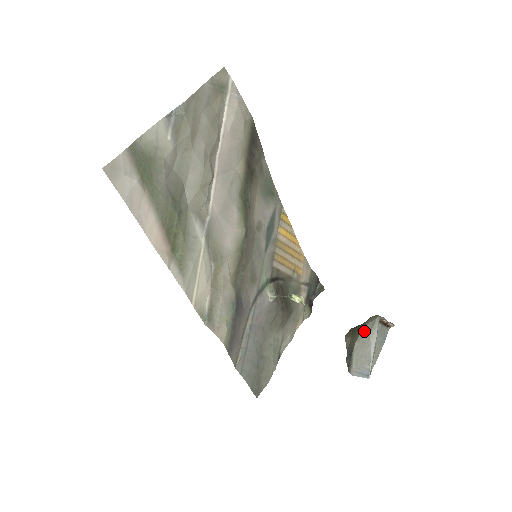
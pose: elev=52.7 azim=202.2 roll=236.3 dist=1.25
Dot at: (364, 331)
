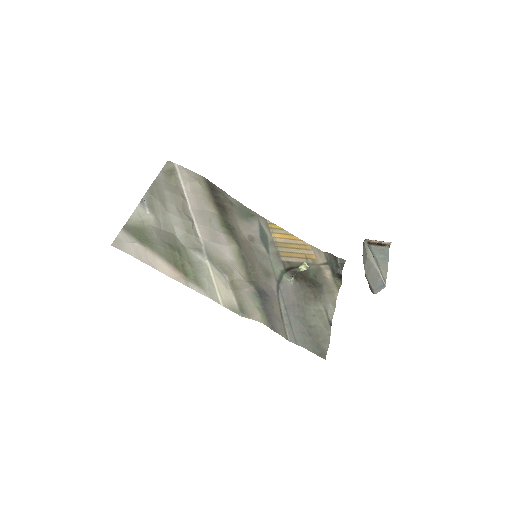
Dot at: (364, 258)
